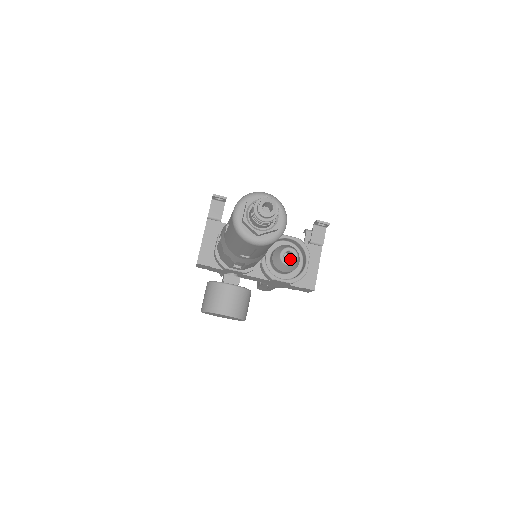
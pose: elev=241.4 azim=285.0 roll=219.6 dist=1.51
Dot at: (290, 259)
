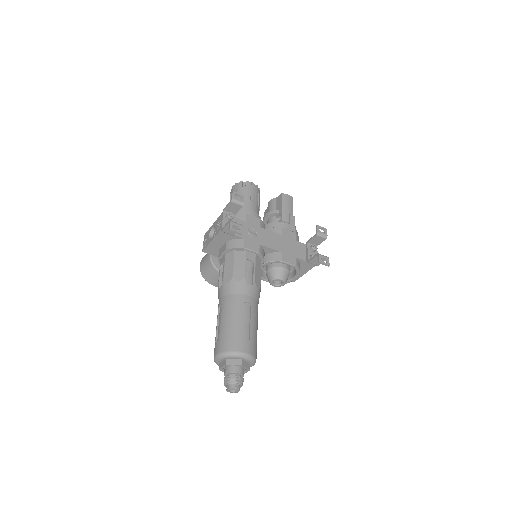
Dot at: occluded
